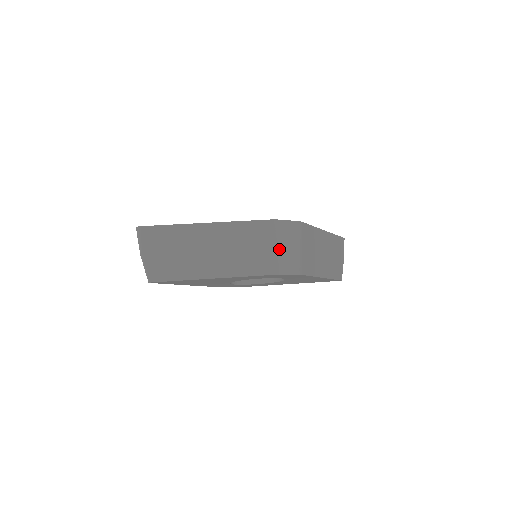
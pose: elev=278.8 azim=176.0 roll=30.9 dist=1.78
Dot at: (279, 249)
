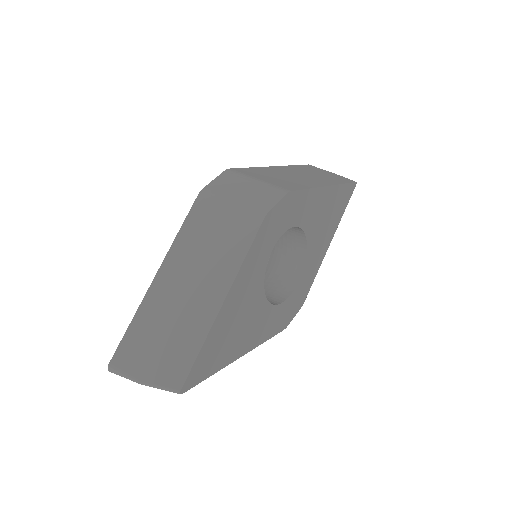
Dot at: (238, 200)
